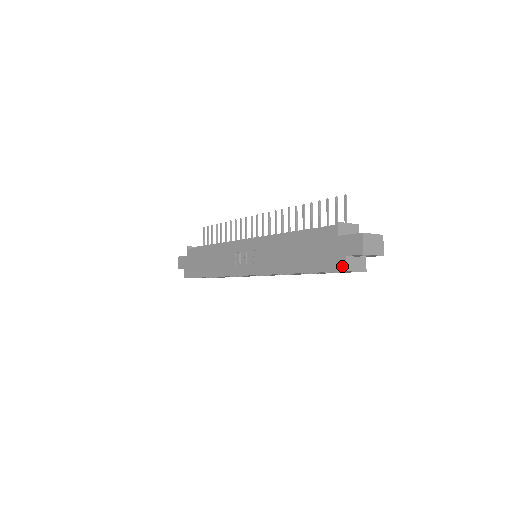
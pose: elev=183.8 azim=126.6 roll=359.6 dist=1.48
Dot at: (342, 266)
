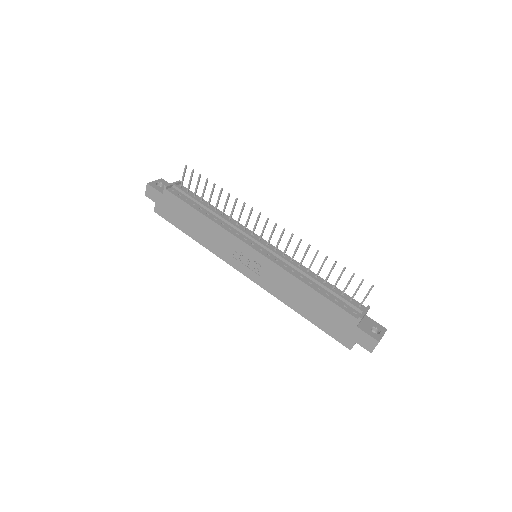
Dot at: (349, 346)
